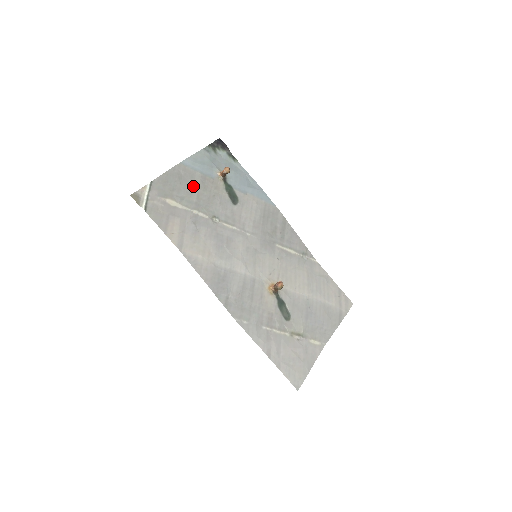
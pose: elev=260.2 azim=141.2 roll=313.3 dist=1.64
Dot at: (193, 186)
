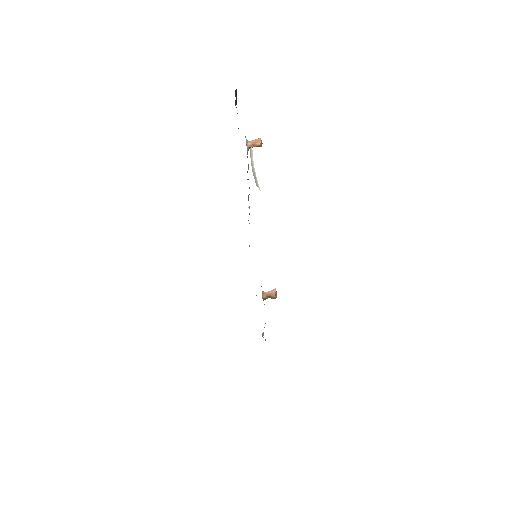
Dot at: occluded
